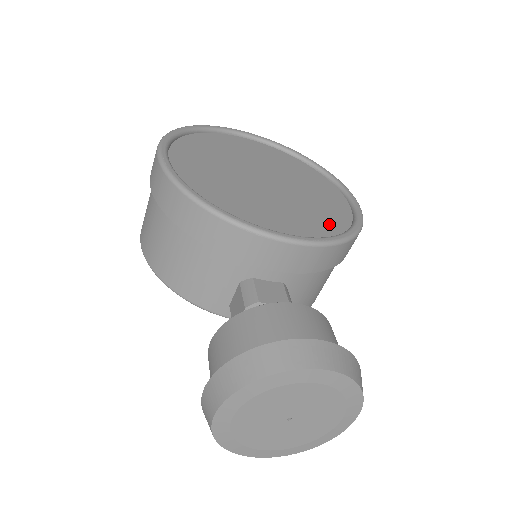
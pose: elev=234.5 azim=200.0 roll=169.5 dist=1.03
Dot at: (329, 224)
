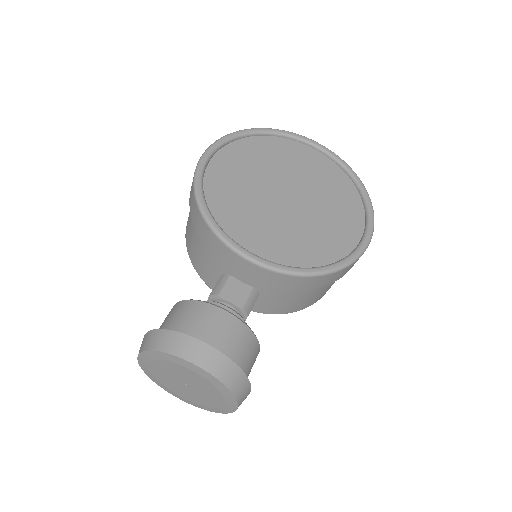
Dot at: (313, 254)
